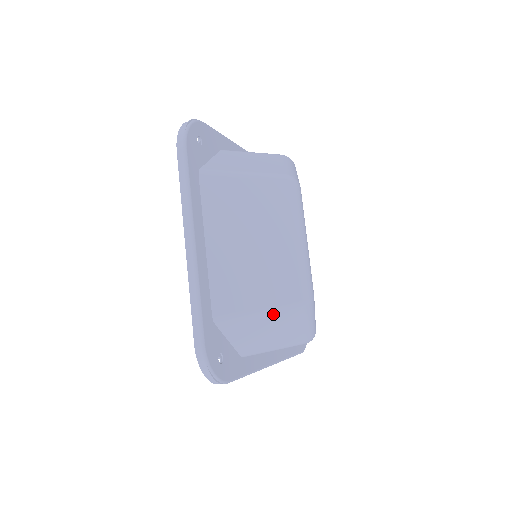
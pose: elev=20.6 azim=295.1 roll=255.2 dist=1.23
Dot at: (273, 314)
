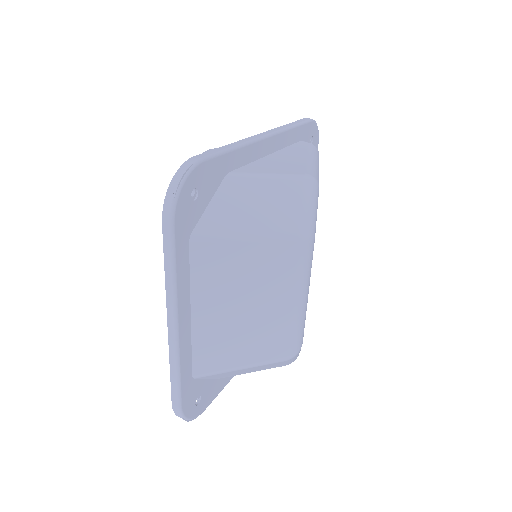
Dot at: (255, 367)
